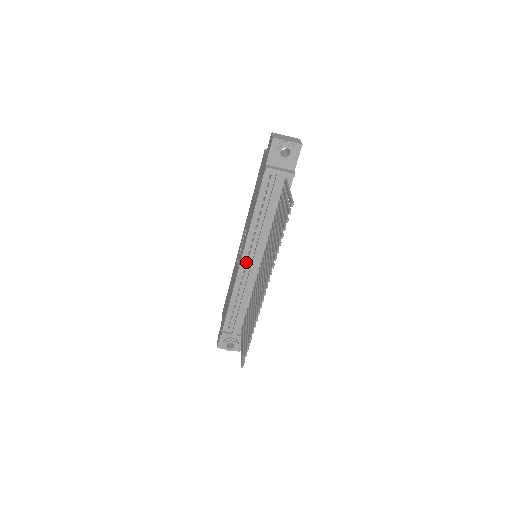
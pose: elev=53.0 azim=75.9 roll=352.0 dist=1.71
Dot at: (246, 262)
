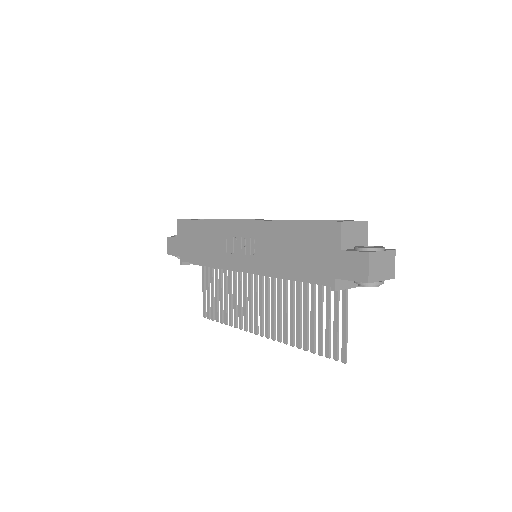
Dot at: occluded
